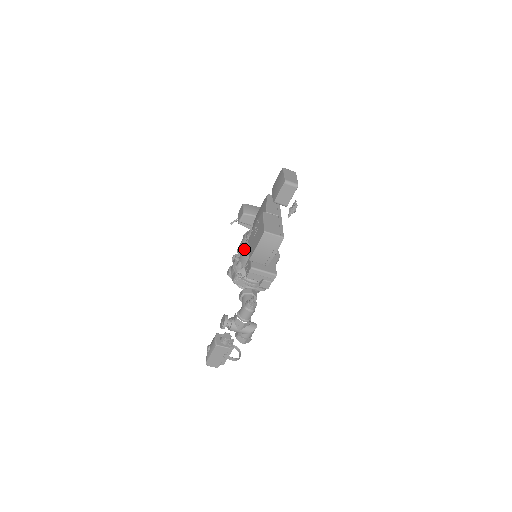
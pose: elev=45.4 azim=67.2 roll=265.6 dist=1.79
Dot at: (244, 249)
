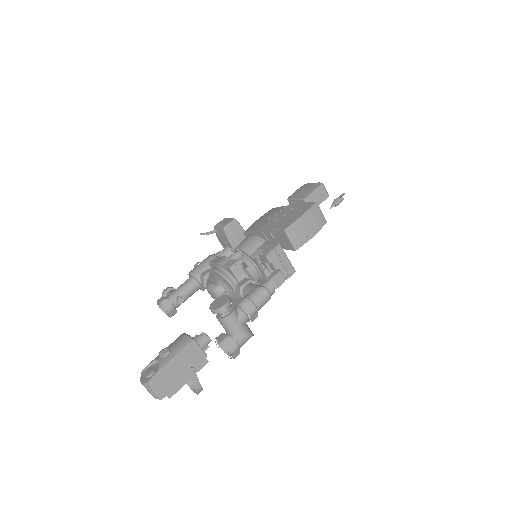
Dot at: (253, 236)
